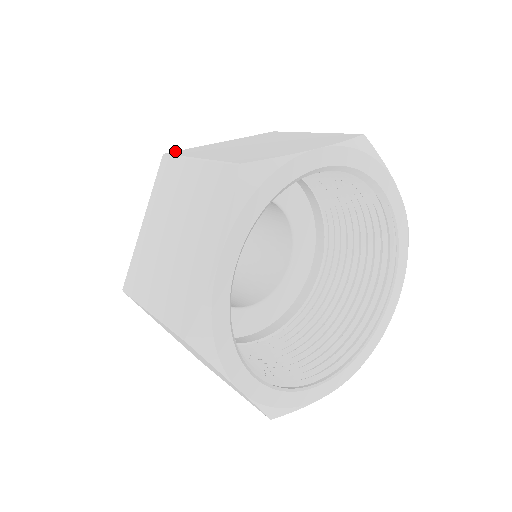
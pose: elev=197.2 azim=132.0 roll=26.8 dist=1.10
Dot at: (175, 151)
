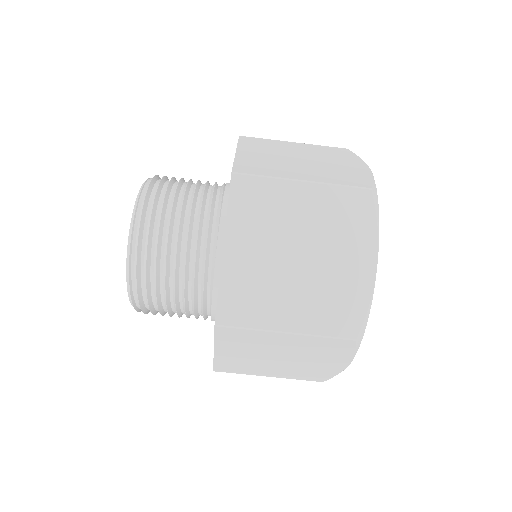
Dot at: (233, 167)
